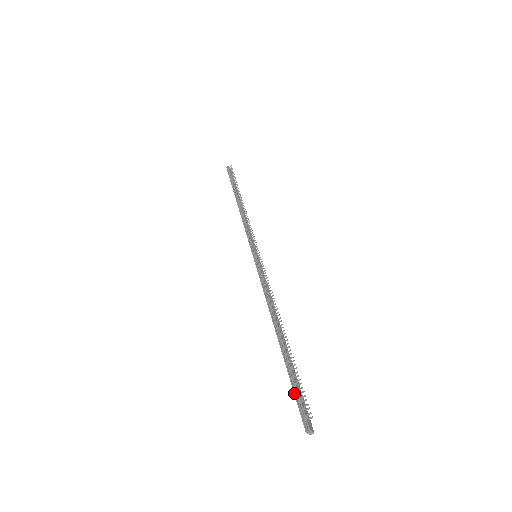
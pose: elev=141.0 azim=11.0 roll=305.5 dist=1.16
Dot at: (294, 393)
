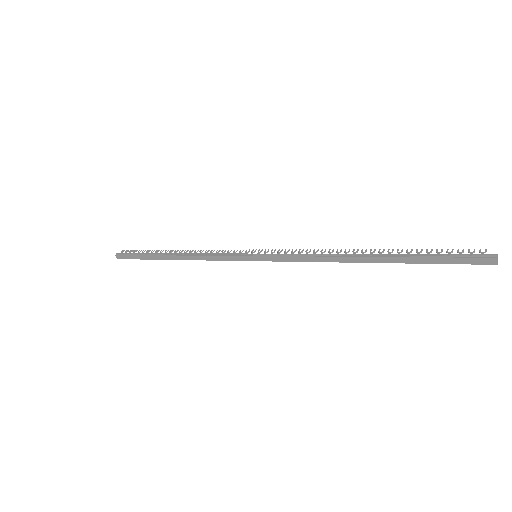
Dot at: (446, 257)
